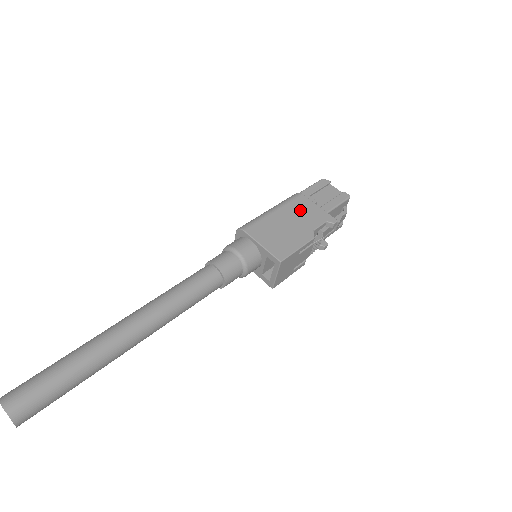
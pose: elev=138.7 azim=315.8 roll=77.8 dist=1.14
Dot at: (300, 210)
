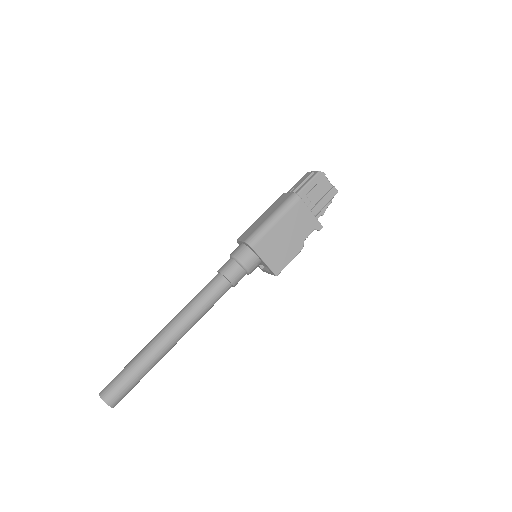
Dot at: (297, 219)
